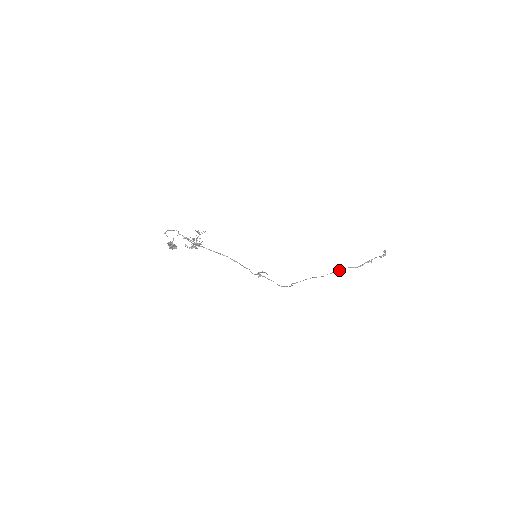
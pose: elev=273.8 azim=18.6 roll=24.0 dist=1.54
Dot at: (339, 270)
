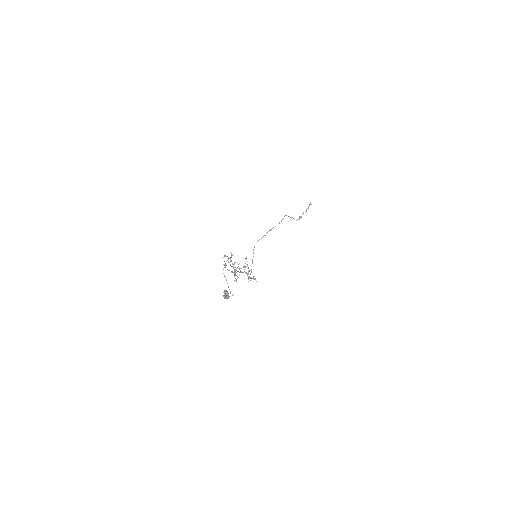
Dot at: occluded
